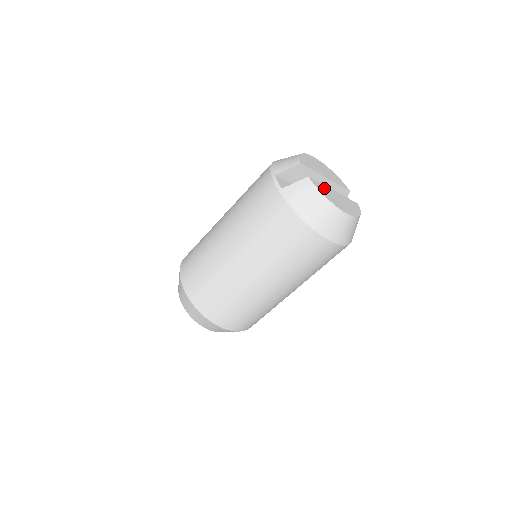
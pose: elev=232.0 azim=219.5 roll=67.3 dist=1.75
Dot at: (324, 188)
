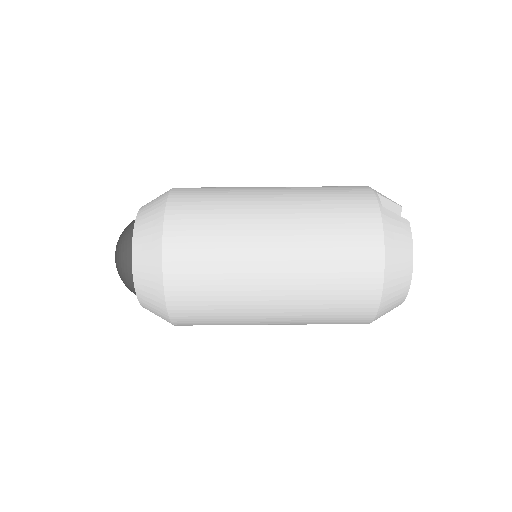
Dot at: occluded
